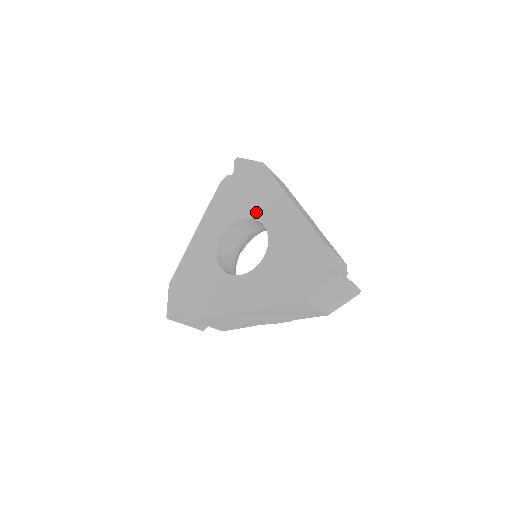
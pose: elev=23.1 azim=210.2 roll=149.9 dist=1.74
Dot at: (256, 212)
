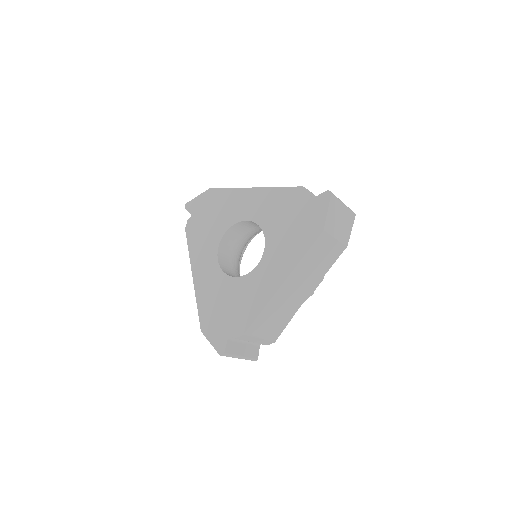
Dot at: (232, 219)
